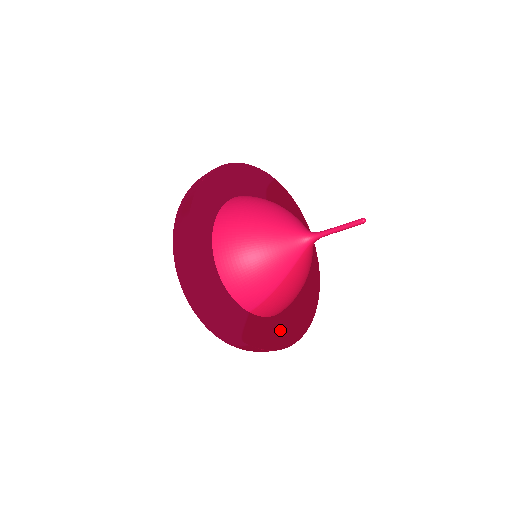
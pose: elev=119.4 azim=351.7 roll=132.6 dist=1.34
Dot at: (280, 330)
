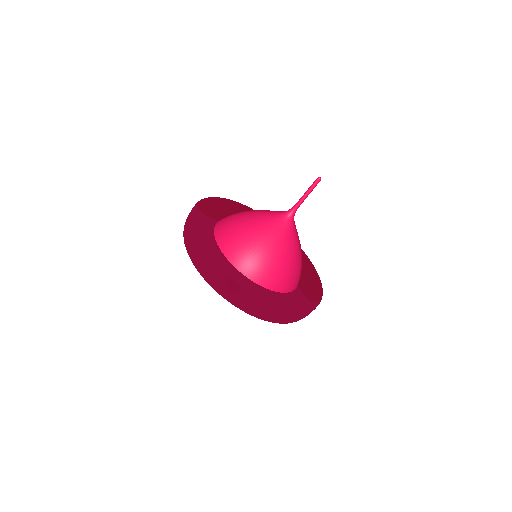
Dot at: (302, 272)
